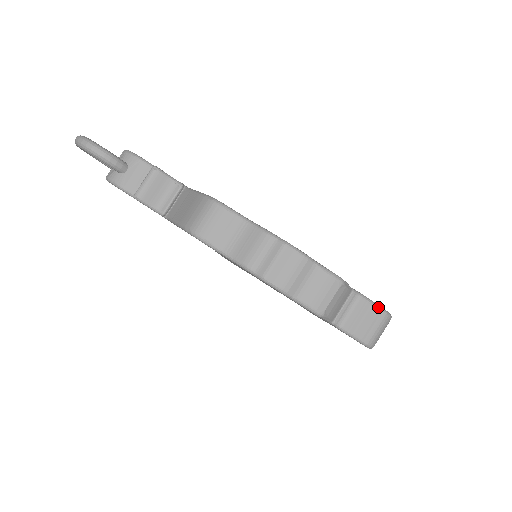
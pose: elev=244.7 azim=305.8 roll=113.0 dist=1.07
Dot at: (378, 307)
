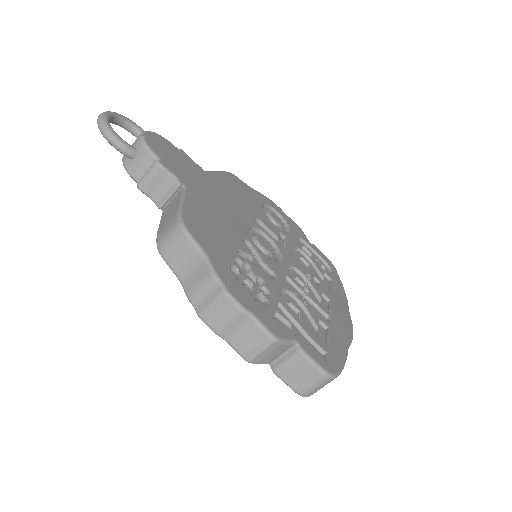
Dot at: (317, 367)
